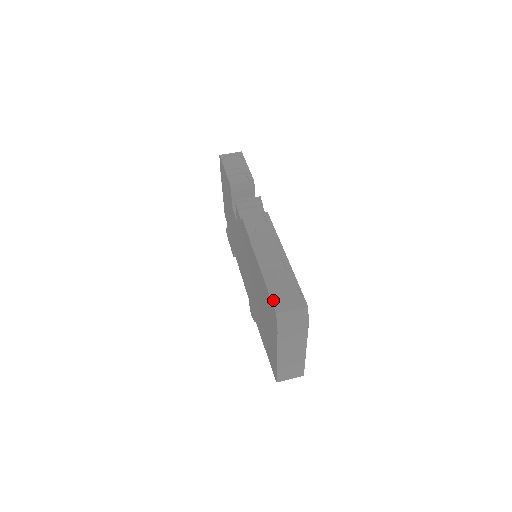
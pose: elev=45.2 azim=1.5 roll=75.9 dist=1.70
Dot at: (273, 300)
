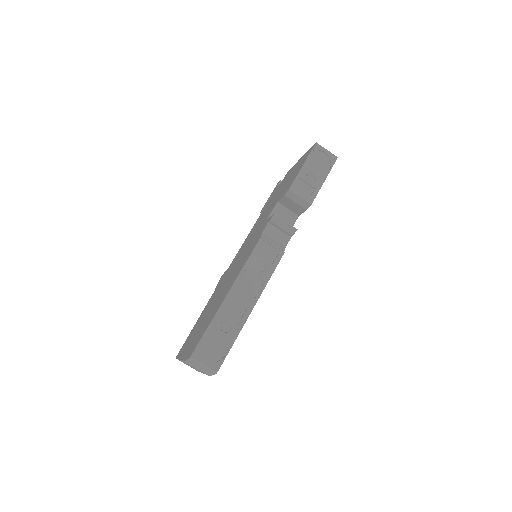
Dot at: (201, 343)
